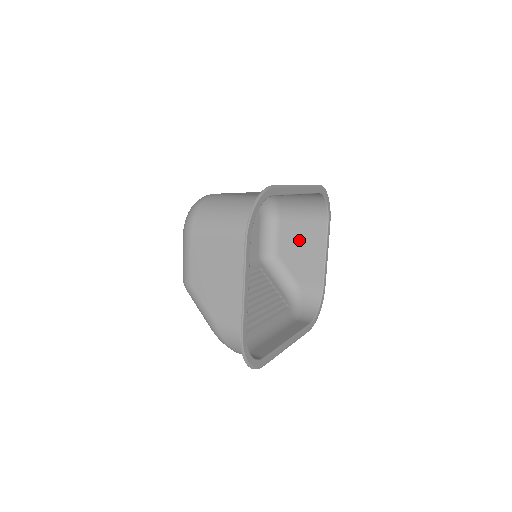
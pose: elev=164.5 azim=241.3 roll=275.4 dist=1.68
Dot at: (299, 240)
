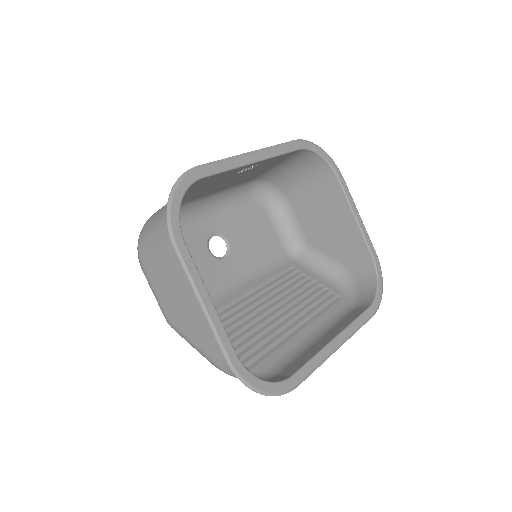
Dot at: (319, 215)
